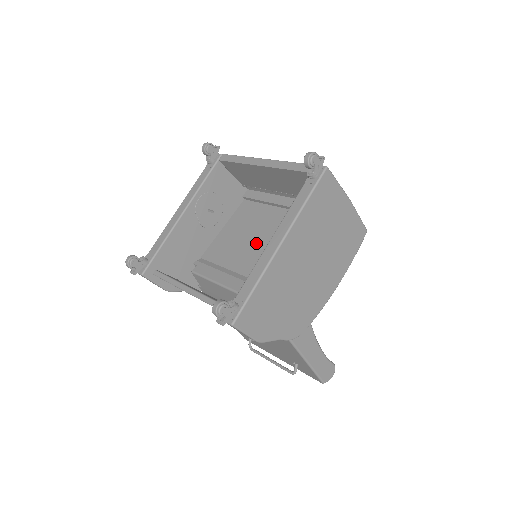
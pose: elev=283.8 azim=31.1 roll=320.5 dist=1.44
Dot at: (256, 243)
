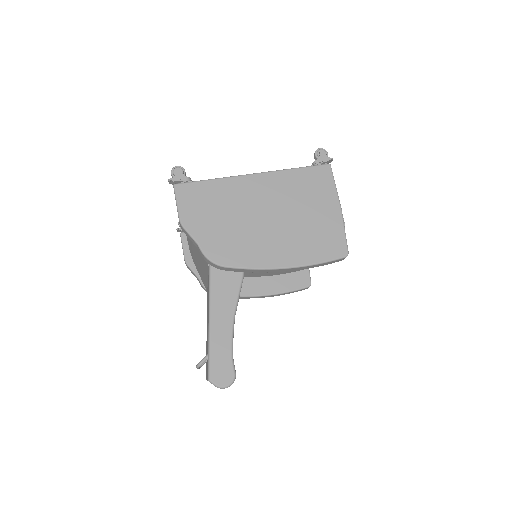
Dot at: occluded
